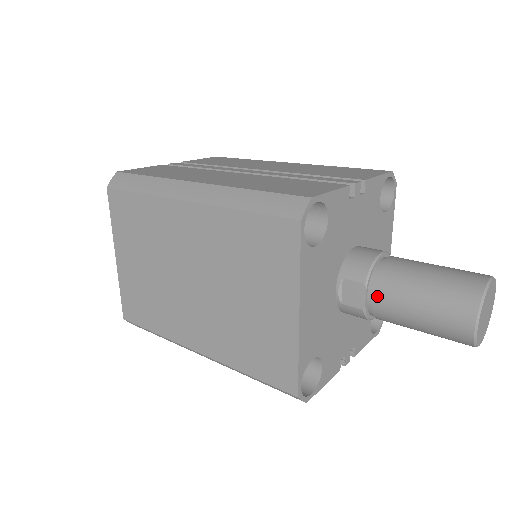
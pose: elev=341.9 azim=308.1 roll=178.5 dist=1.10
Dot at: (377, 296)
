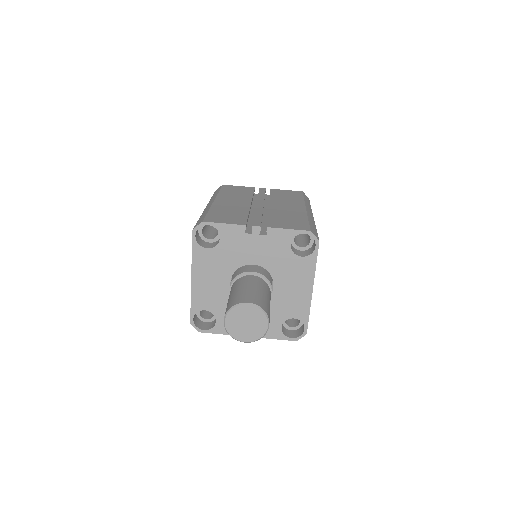
Dot at: occluded
